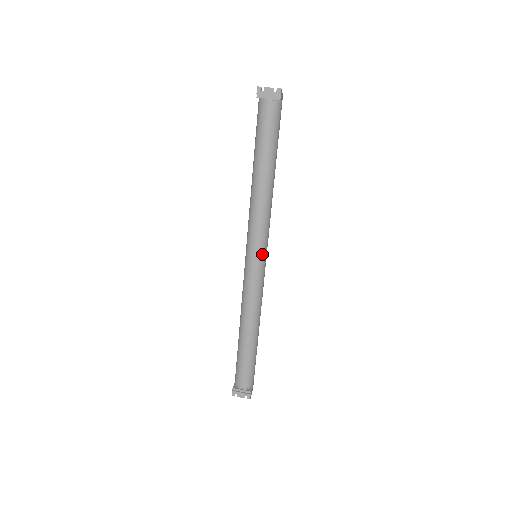
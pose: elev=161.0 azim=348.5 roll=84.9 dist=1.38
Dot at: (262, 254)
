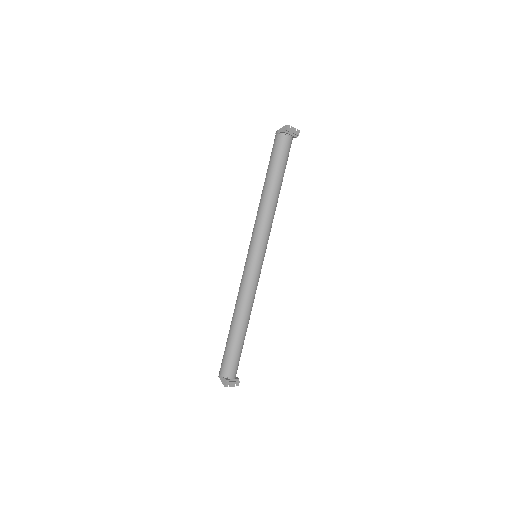
Dot at: occluded
